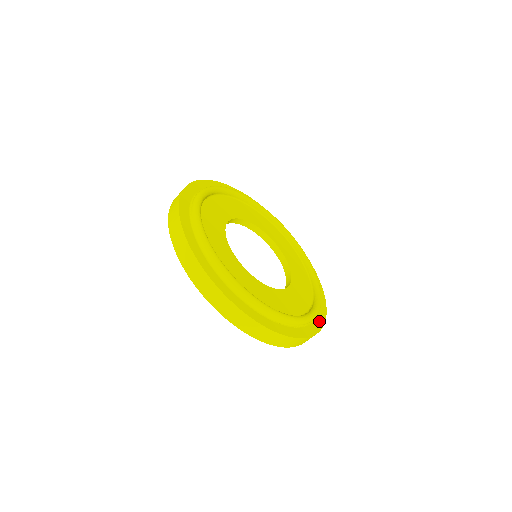
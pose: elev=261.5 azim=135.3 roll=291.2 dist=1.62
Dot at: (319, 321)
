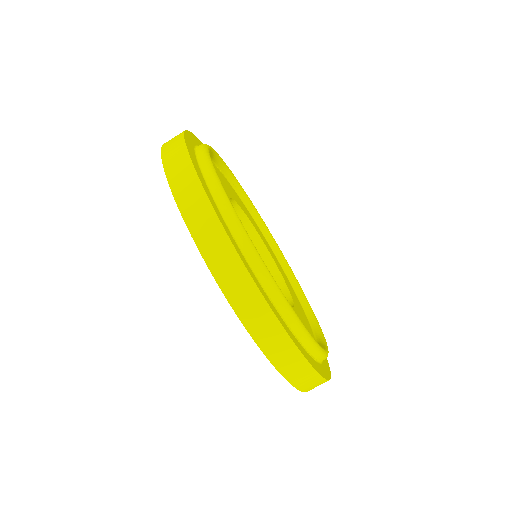
Dot at: (314, 363)
